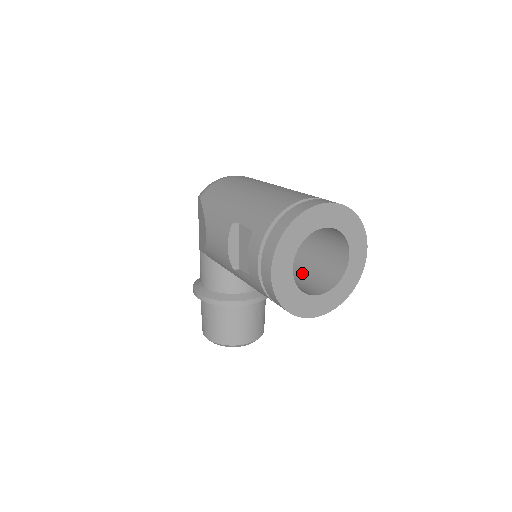
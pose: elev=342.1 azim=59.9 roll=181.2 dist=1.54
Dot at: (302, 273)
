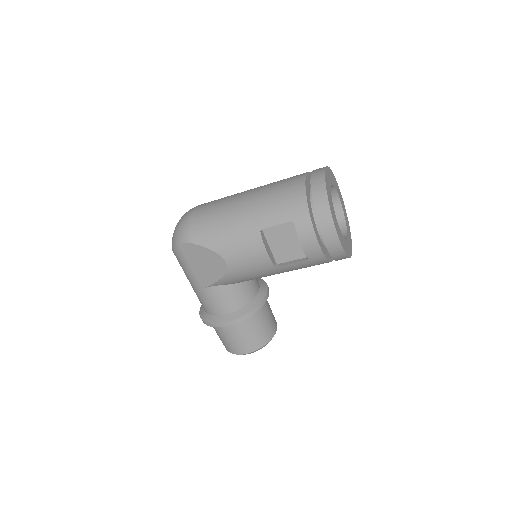
Dot at: occluded
